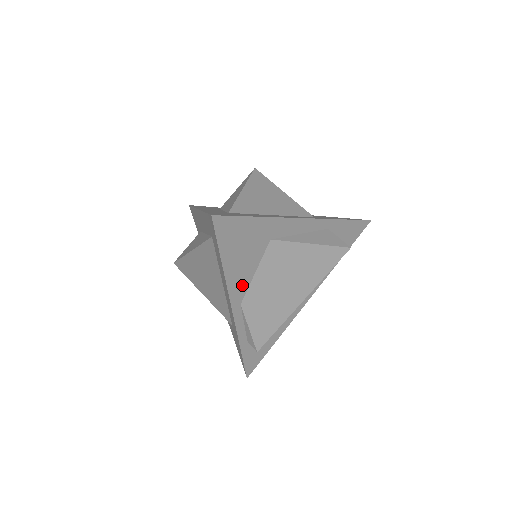
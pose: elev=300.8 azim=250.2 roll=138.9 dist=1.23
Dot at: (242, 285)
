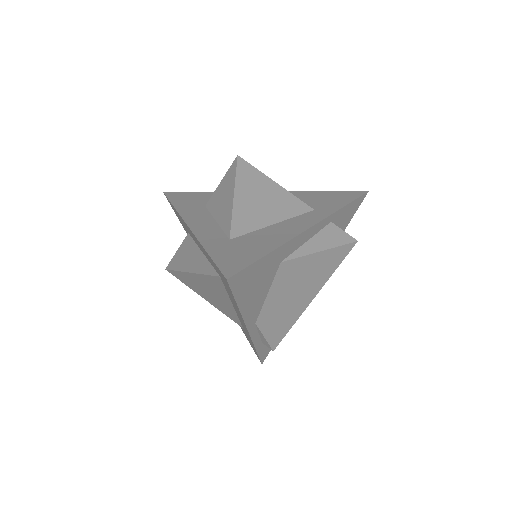
Dot at: (256, 310)
